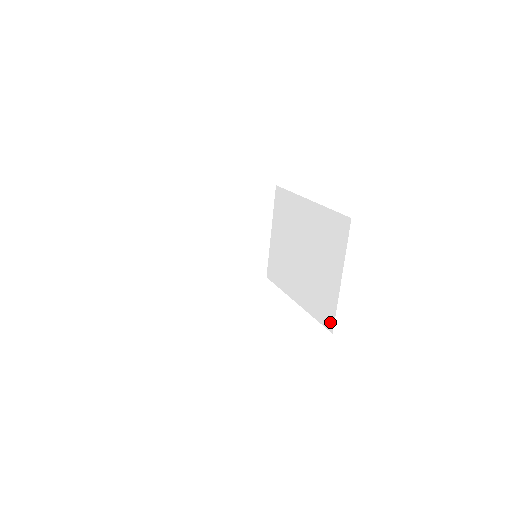
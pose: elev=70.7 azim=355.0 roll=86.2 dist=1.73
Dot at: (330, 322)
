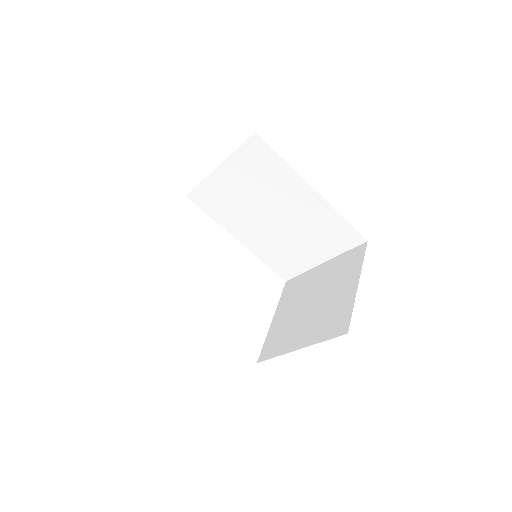
Dot at: (288, 275)
